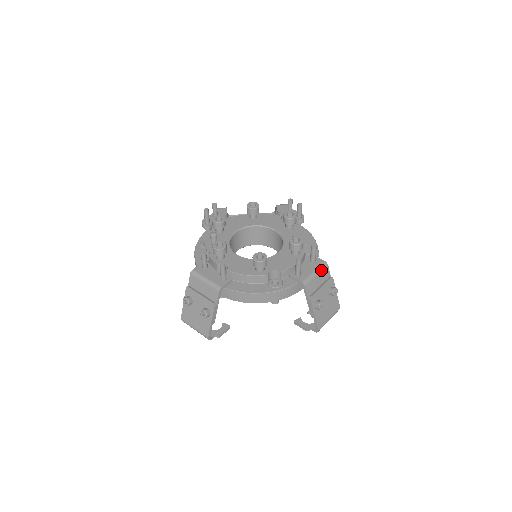
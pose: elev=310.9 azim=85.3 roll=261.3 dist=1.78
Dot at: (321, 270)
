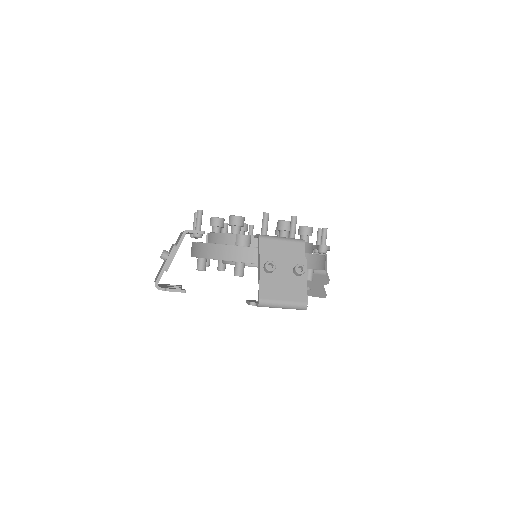
Dot at: (292, 241)
